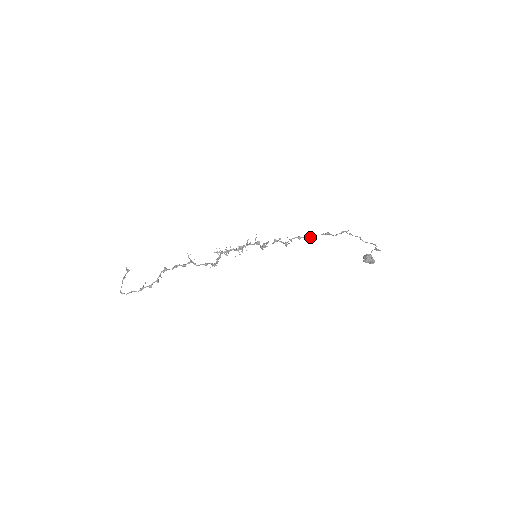
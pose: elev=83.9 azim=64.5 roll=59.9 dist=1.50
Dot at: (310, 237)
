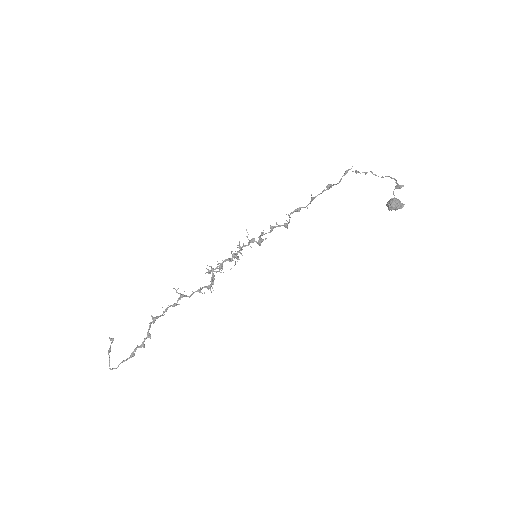
Dot at: (310, 203)
